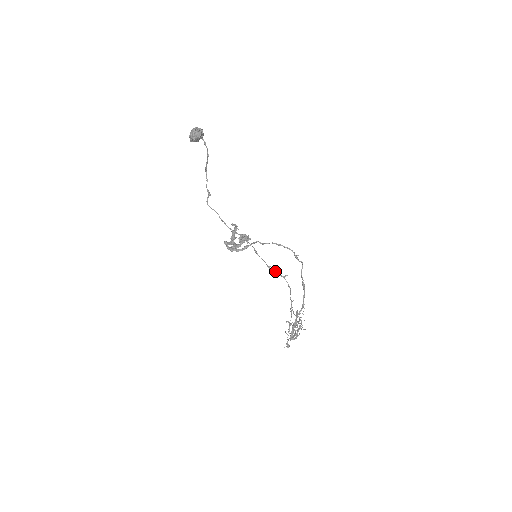
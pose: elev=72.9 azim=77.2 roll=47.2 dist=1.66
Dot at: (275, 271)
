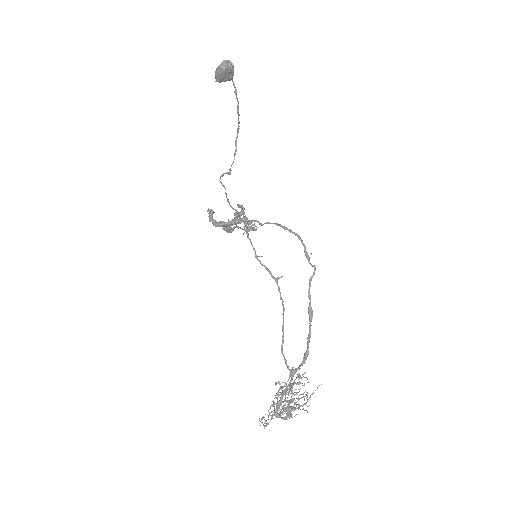
Dot at: (264, 265)
